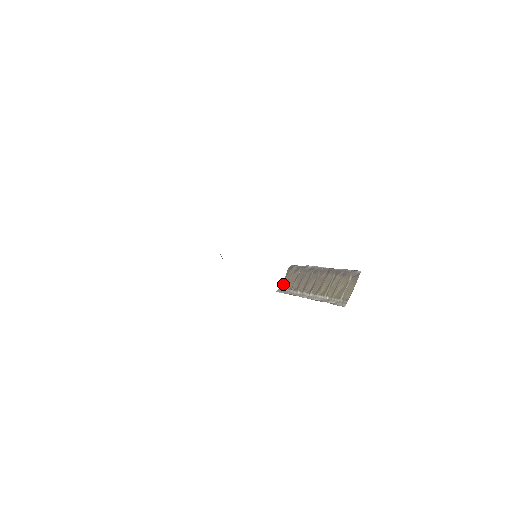
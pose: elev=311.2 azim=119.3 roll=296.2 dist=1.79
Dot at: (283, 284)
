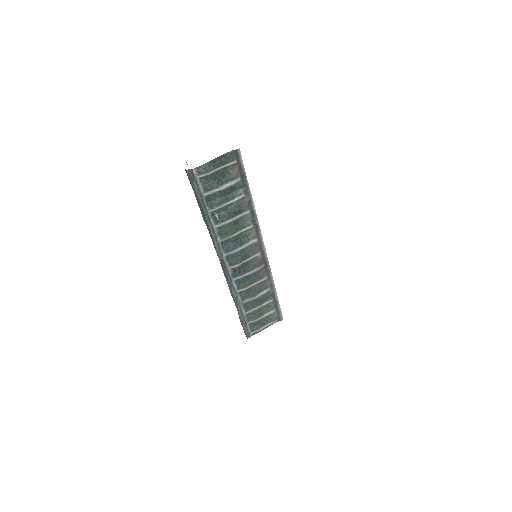
Dot at: occluded
